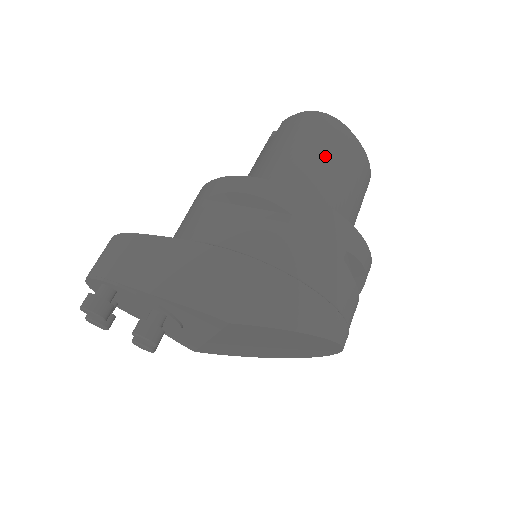
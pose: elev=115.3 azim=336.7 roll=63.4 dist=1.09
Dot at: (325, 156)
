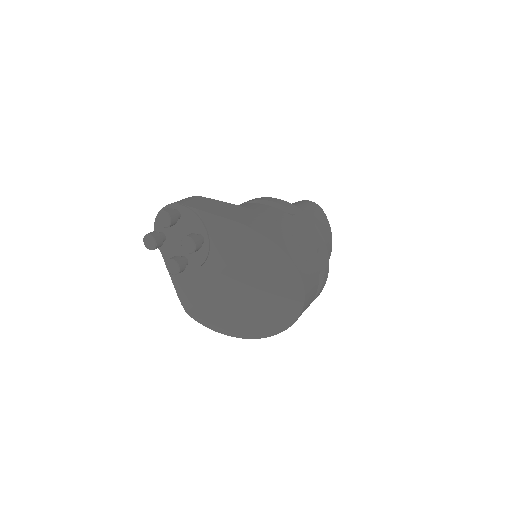
Dot at: (312, 216)
